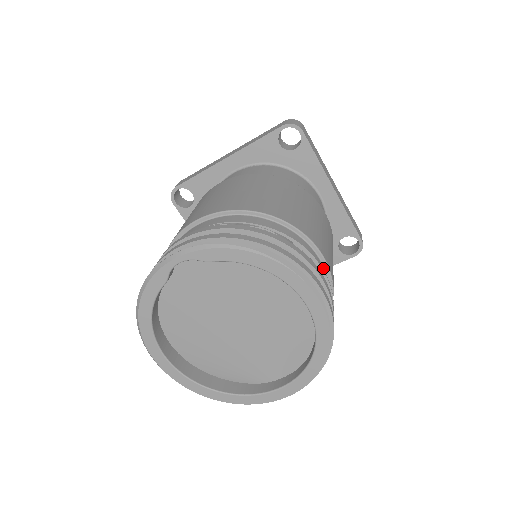
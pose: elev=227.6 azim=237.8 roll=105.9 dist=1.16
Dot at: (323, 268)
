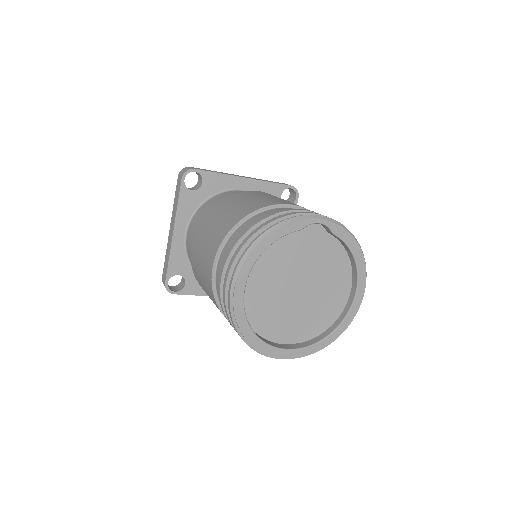
Dot at: occluded
